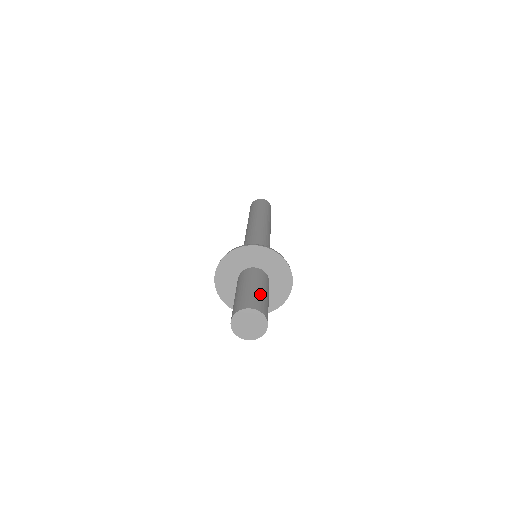
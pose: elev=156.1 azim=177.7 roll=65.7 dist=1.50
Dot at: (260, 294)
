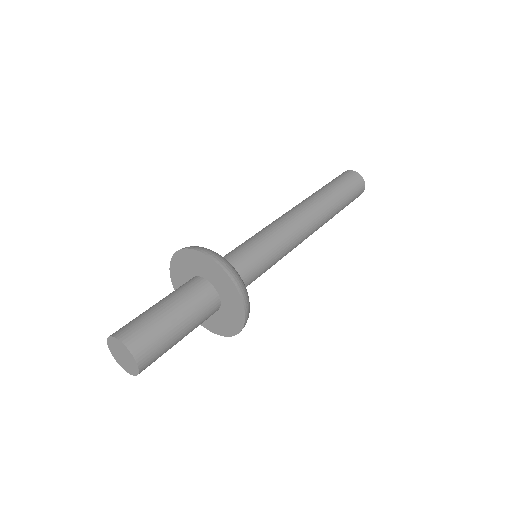
Dot at: (146, 312)
